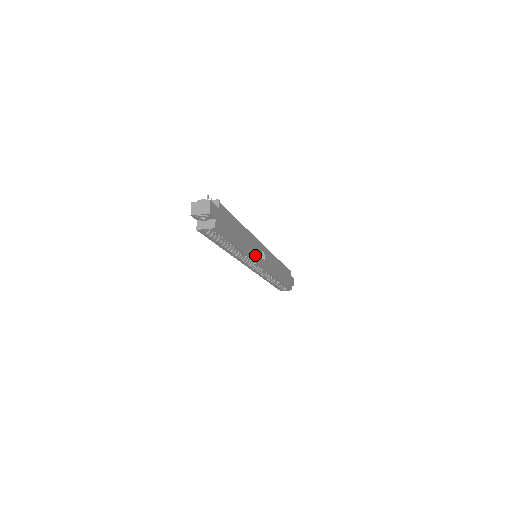
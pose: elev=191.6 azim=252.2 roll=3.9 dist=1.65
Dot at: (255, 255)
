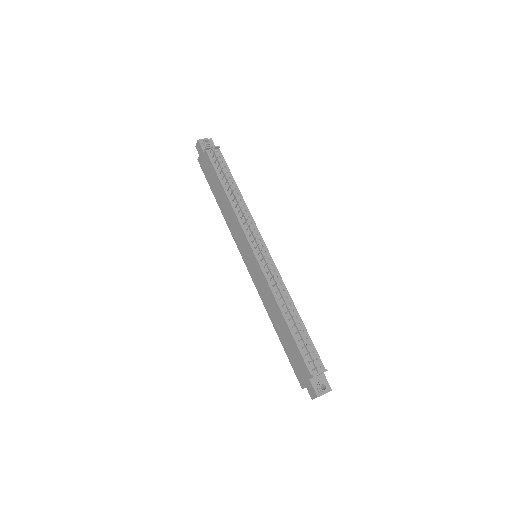
Dot at: occluded
